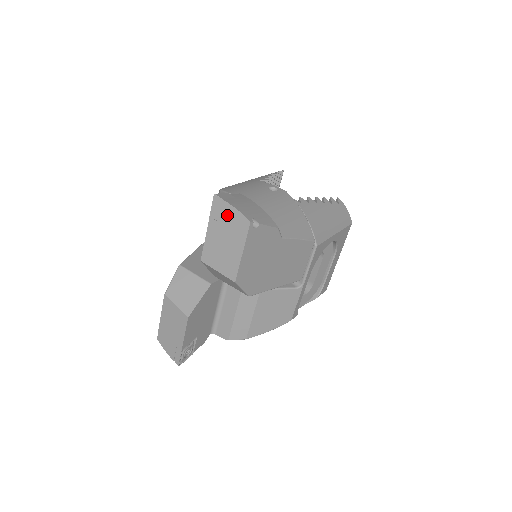
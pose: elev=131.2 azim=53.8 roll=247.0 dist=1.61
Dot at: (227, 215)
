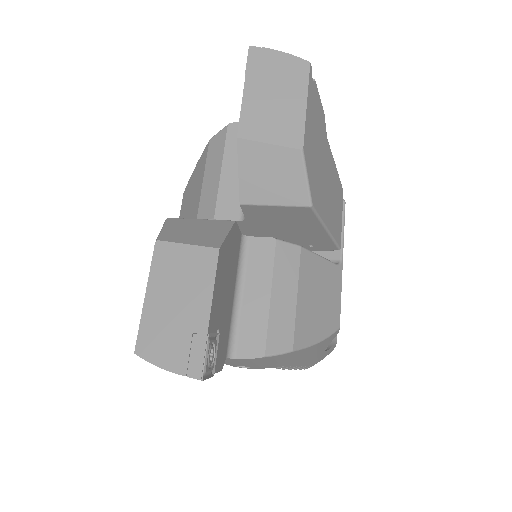
Dot at: (273, 63)
